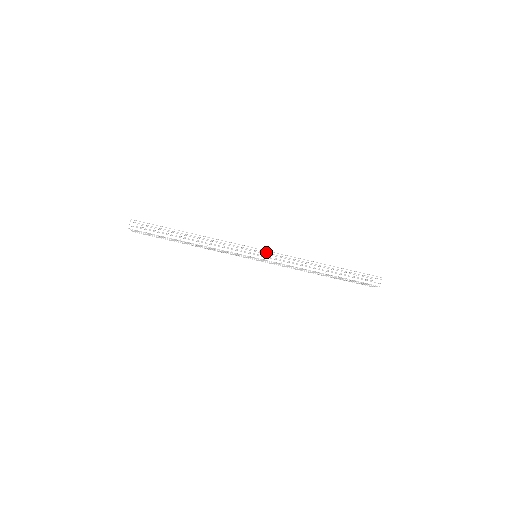
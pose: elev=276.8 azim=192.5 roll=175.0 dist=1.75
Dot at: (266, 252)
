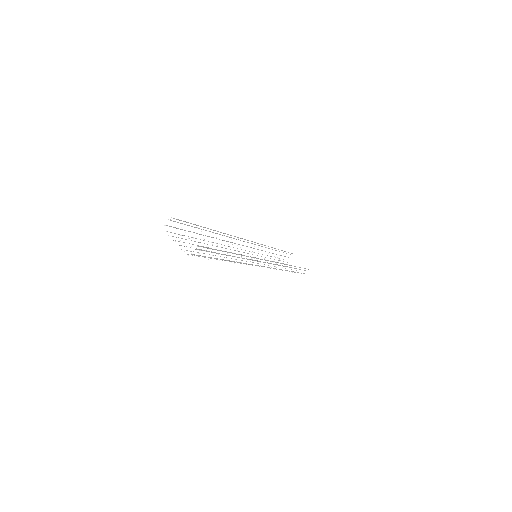
Dot at: occluded
